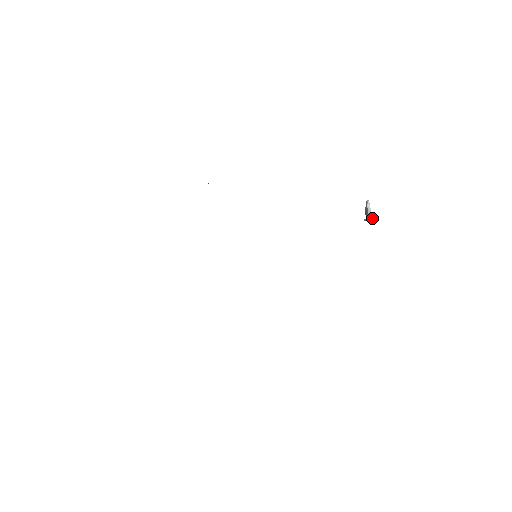
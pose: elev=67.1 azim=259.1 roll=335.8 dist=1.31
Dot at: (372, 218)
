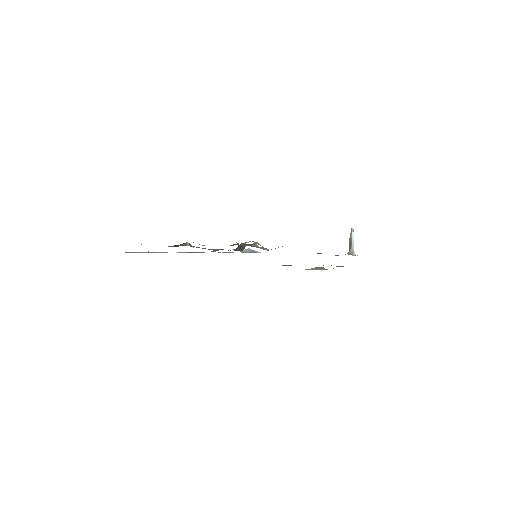
Dot at: occluded
